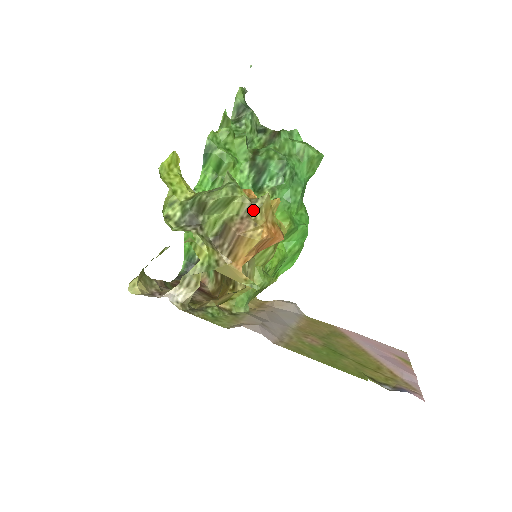
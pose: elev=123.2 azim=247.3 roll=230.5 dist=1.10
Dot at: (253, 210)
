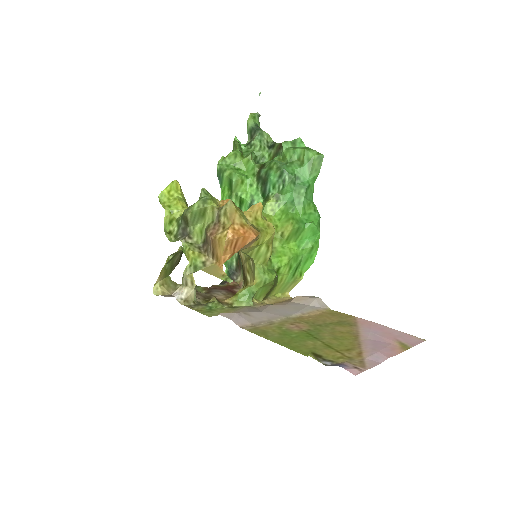
Dot at: (221, 216)
